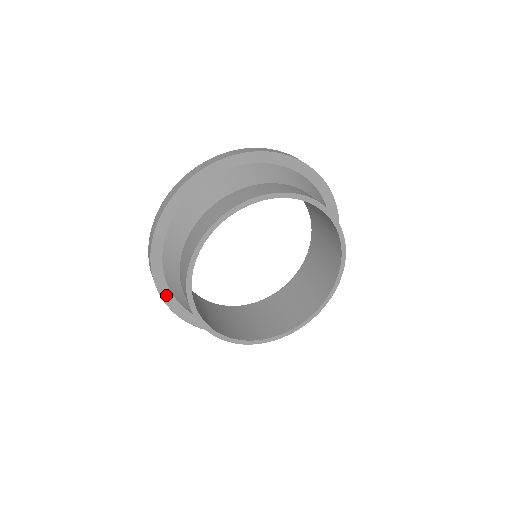
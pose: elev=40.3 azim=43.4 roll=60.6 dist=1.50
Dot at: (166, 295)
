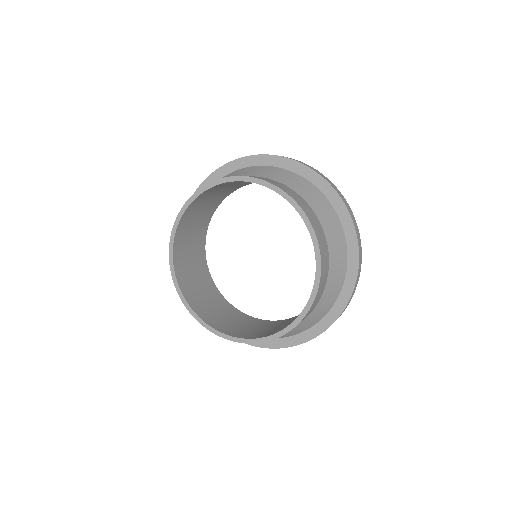
Dot at: occluded
